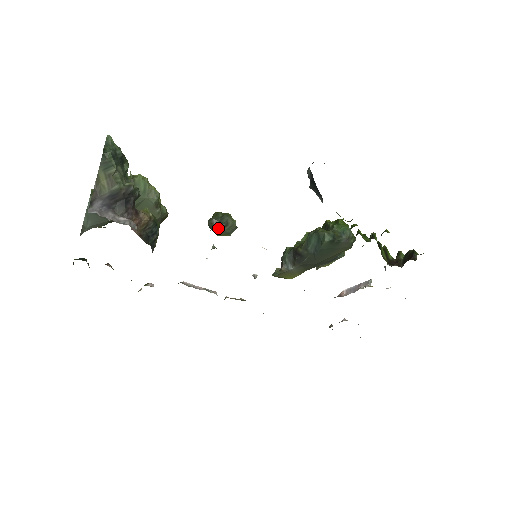
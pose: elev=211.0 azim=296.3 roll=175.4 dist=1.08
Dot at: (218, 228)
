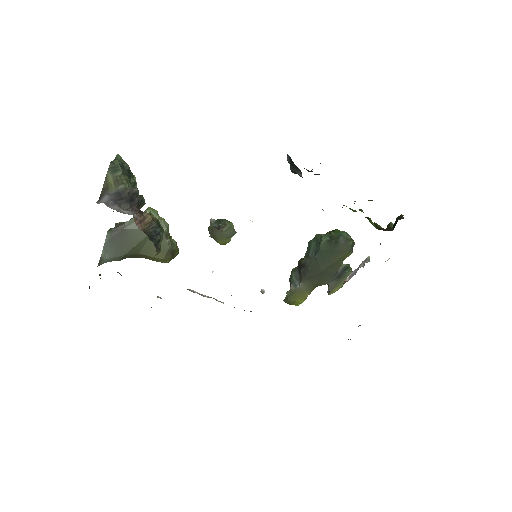
Dot at: (217, 230)
